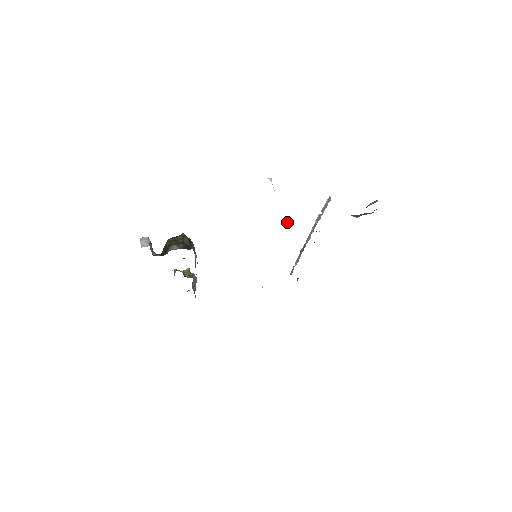
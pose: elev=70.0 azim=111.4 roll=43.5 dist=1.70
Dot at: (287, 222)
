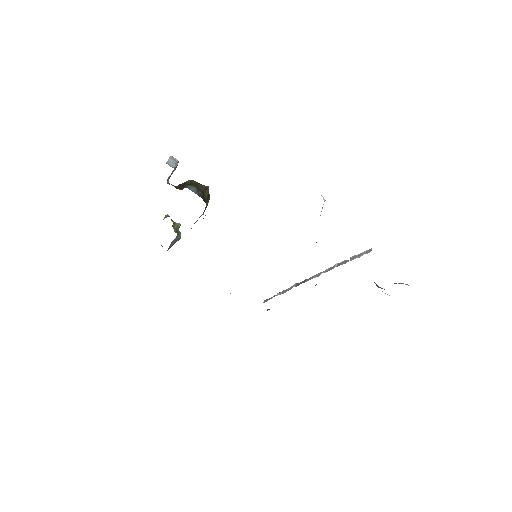
Dot at: occluded
